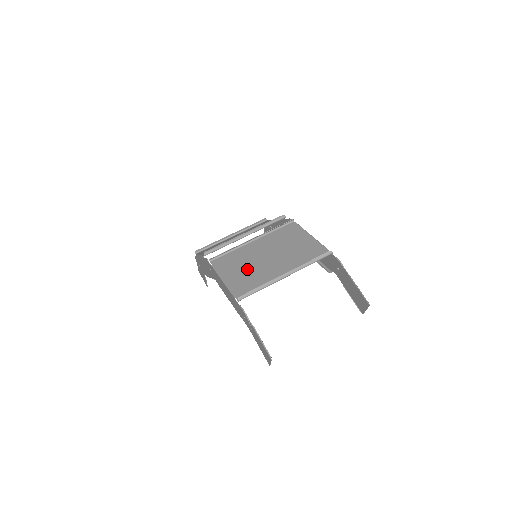
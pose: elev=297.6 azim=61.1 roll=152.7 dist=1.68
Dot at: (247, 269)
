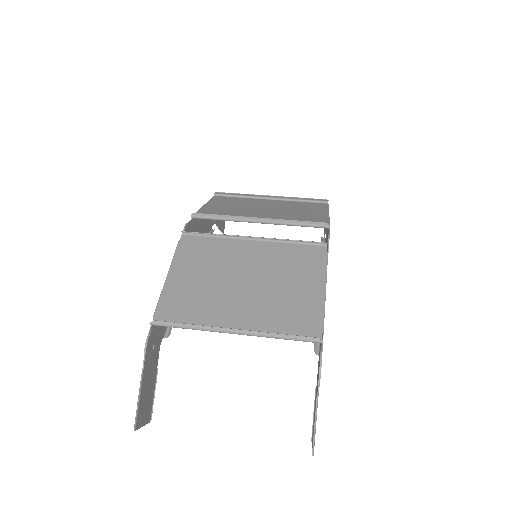
Dot at: (206, 281)
